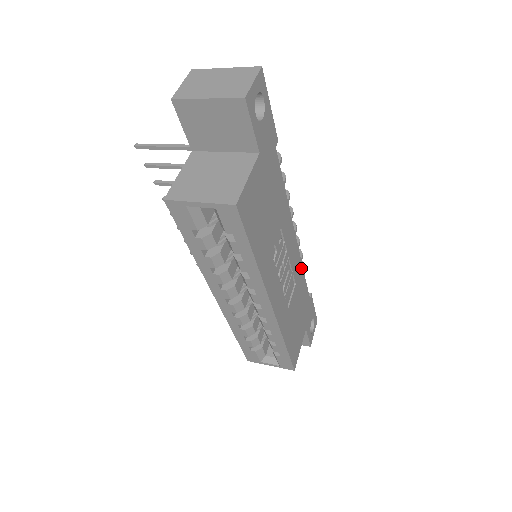
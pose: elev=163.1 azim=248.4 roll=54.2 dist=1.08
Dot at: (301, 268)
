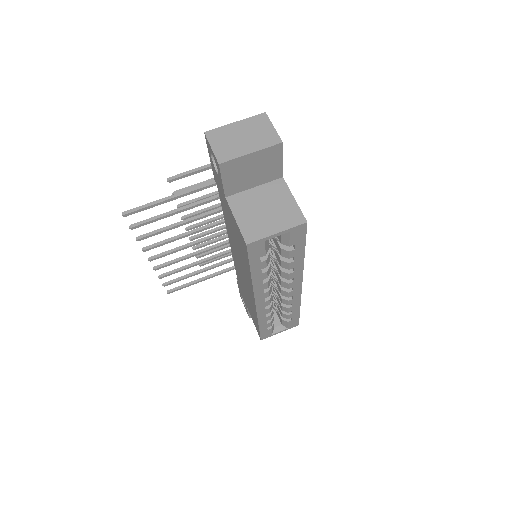
Dot at: occluded
